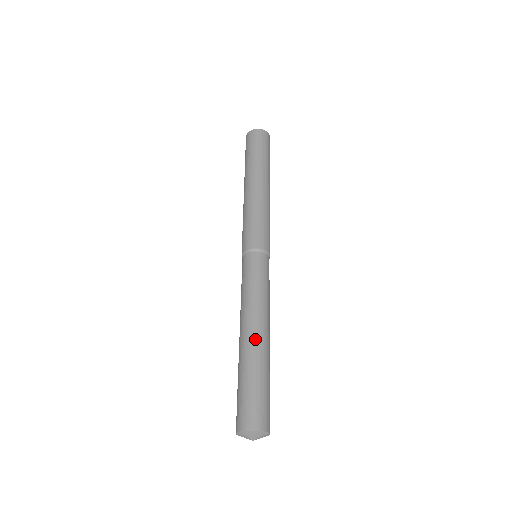
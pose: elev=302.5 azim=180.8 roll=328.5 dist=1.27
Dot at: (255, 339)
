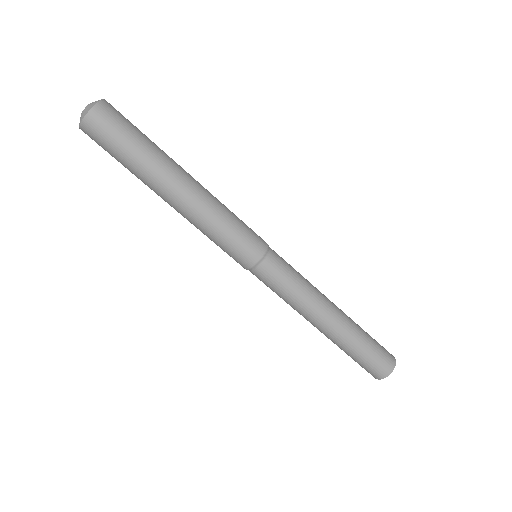
Dot at: (326, 333)
